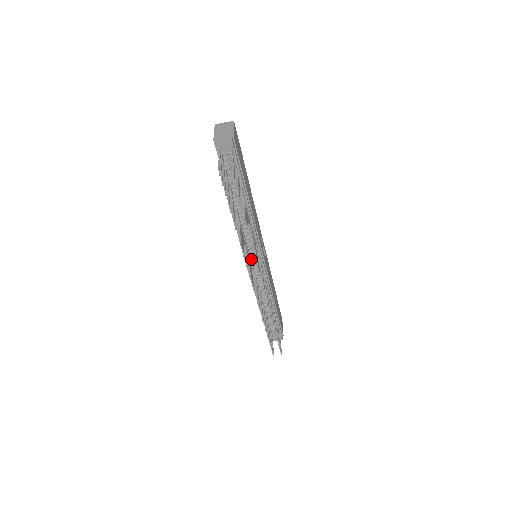
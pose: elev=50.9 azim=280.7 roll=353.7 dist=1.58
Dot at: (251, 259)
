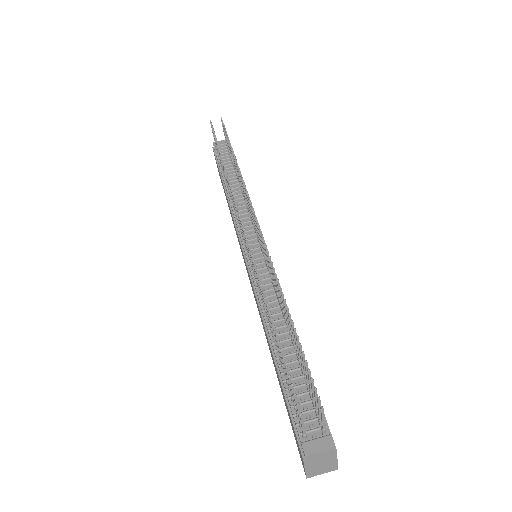
Dot at: occluded
